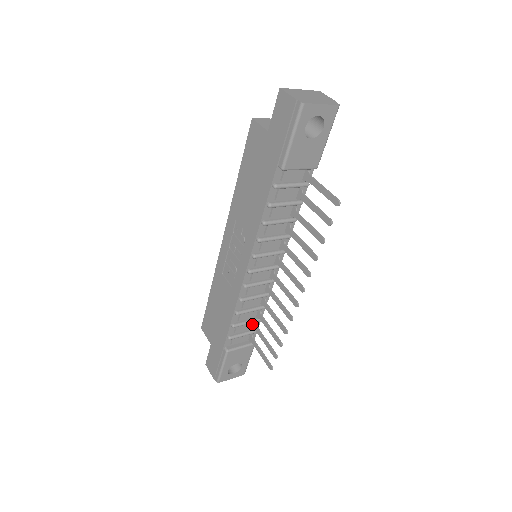
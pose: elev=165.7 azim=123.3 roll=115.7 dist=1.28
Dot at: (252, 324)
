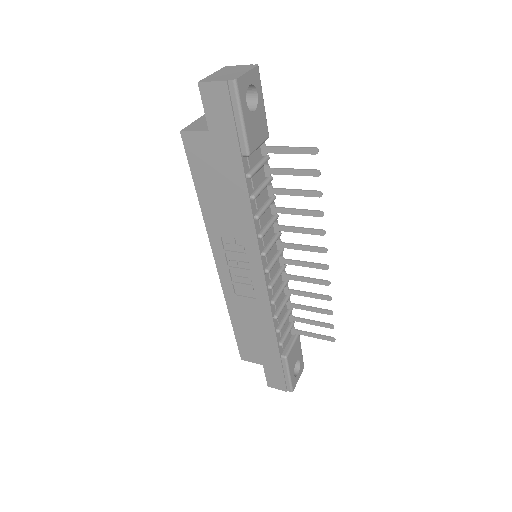
Dot at: (288, 318)
